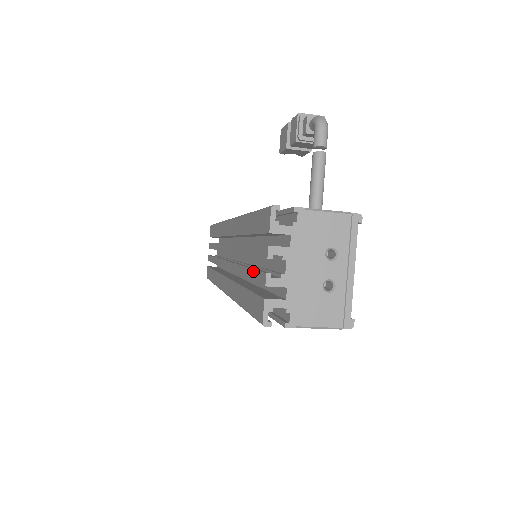
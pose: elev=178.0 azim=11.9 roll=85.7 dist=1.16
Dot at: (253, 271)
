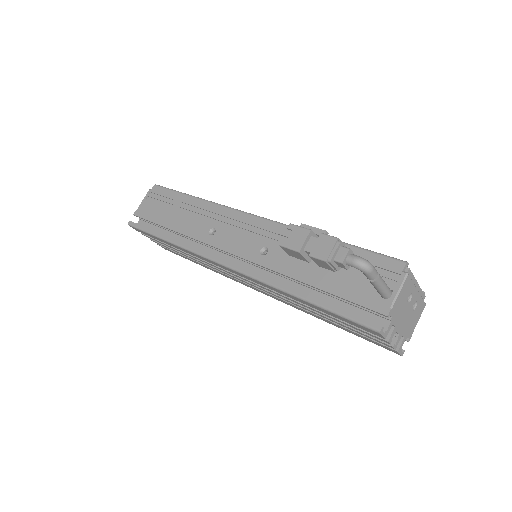
Dot at: (354, 330)
